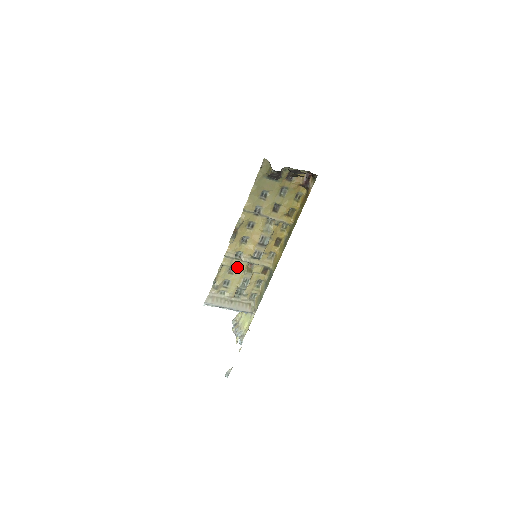
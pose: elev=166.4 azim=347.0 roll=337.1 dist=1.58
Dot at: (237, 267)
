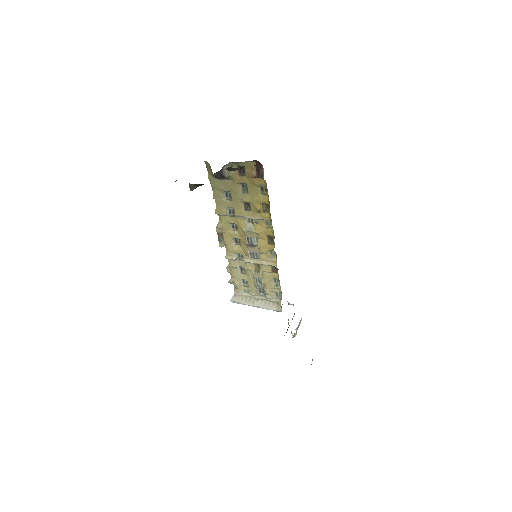
Dot at: (244, 268)
